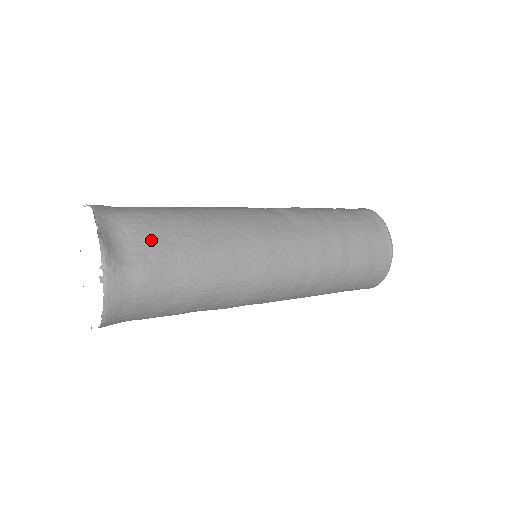
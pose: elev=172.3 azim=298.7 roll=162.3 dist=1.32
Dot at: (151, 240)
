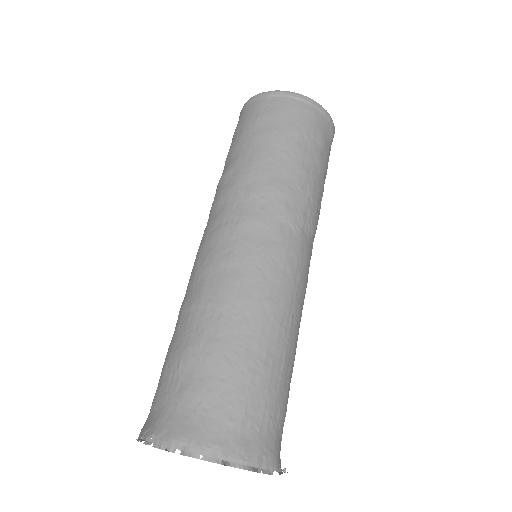
Dot at: occluded
